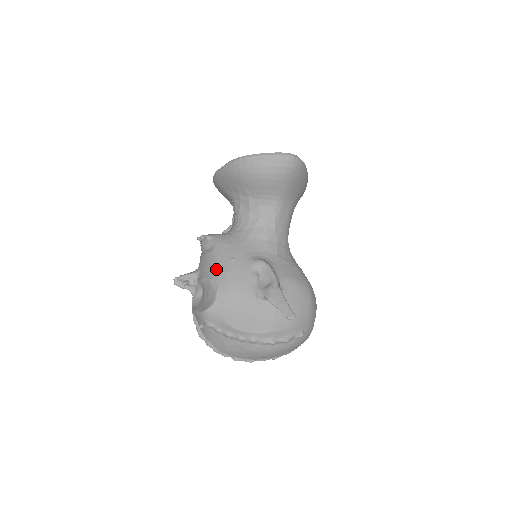
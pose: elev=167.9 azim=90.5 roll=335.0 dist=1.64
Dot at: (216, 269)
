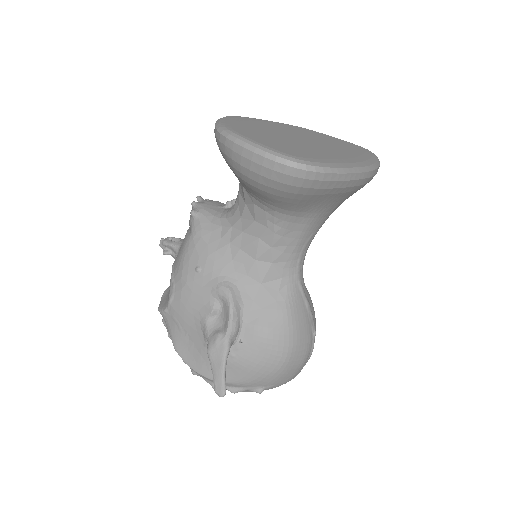
Dot at: (179, 269)
